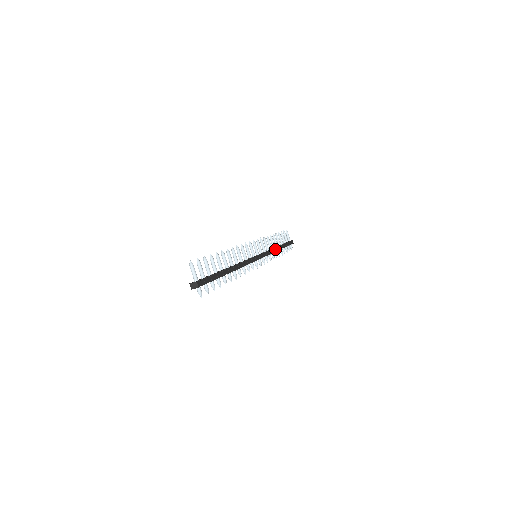
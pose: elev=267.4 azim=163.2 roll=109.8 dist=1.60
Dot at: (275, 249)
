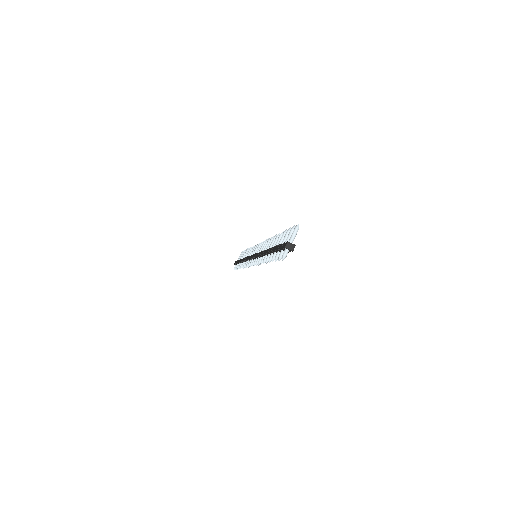
Dot at: occluded
